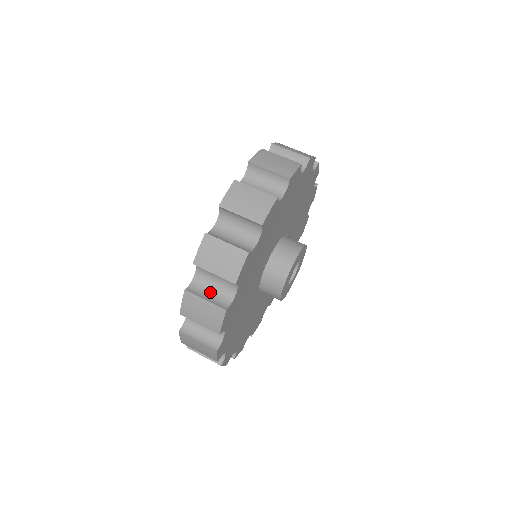
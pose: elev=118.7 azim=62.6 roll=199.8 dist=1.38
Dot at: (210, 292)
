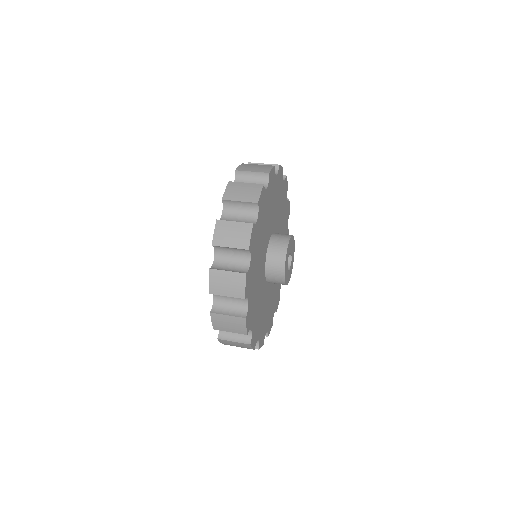
Dot at: occluded
